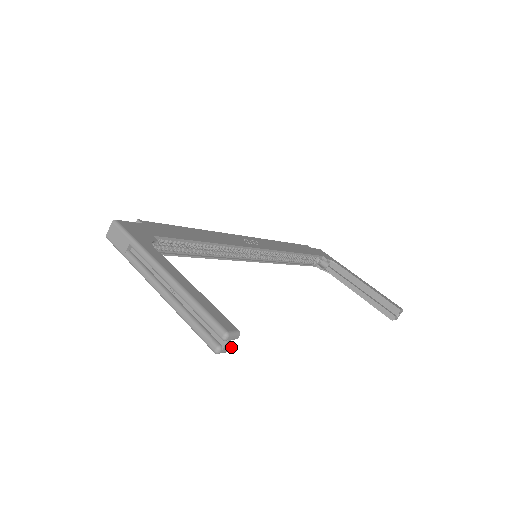
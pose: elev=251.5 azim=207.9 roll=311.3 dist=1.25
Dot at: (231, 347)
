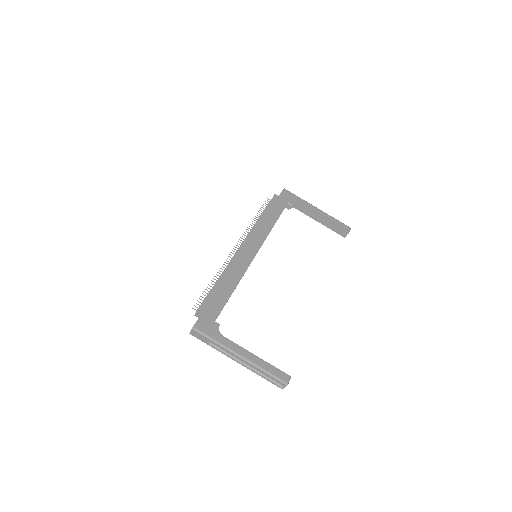
Dot at: occluded
